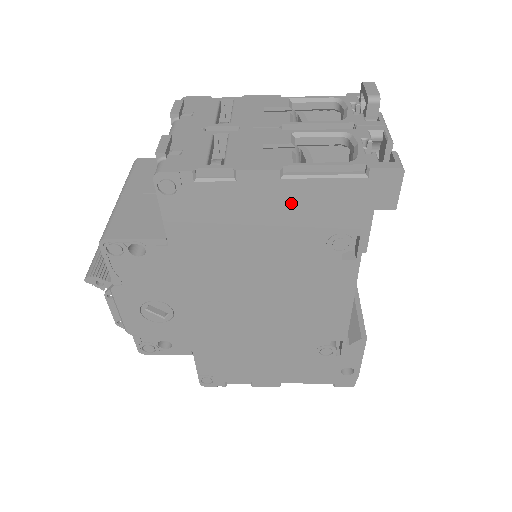
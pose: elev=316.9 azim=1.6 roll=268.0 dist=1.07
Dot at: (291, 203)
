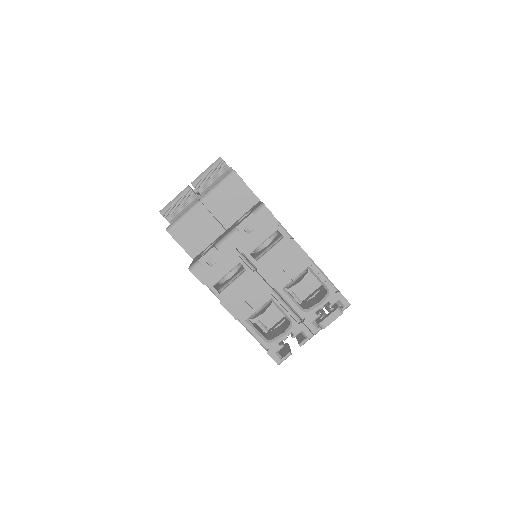
Dot at: occluded
